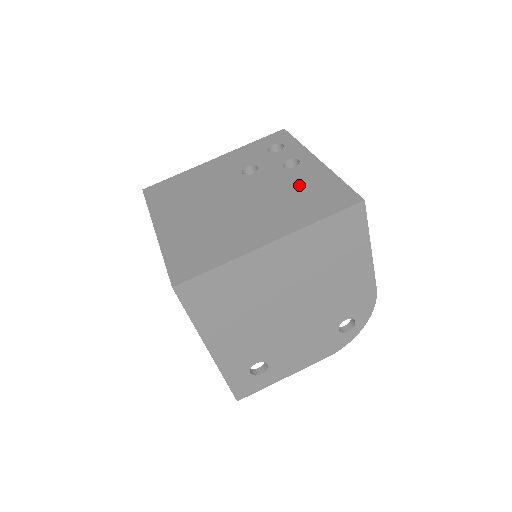
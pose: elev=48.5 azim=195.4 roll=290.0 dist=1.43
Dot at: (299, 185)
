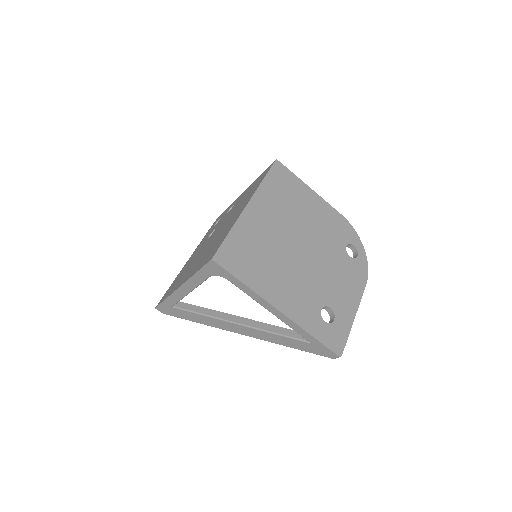
Dot at: occluded
